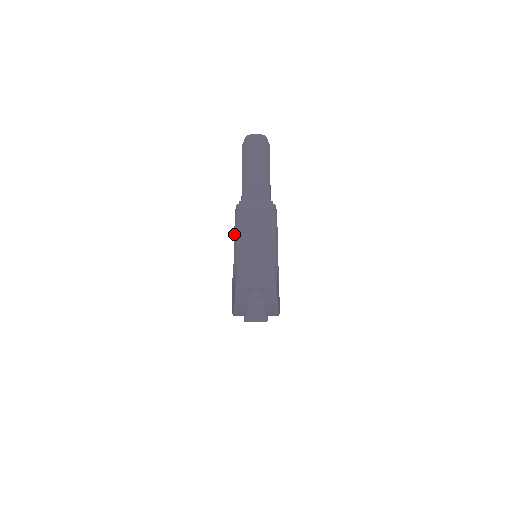
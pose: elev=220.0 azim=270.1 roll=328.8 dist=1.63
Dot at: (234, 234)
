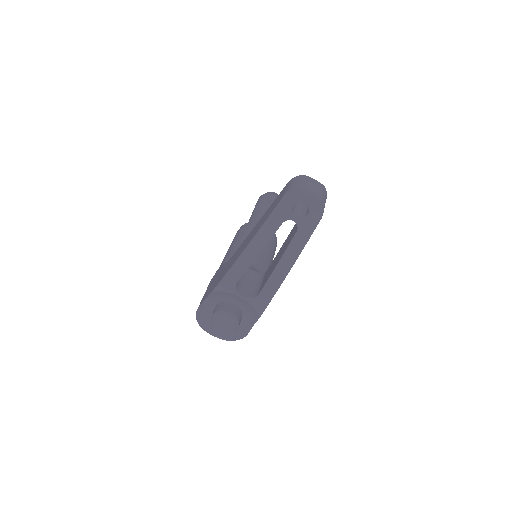
Dot at: (232, 243)
